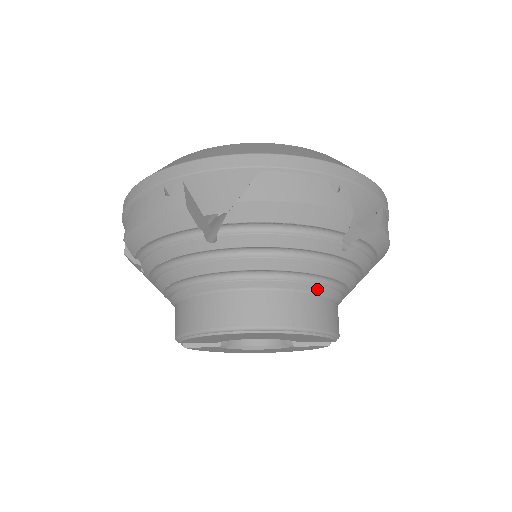
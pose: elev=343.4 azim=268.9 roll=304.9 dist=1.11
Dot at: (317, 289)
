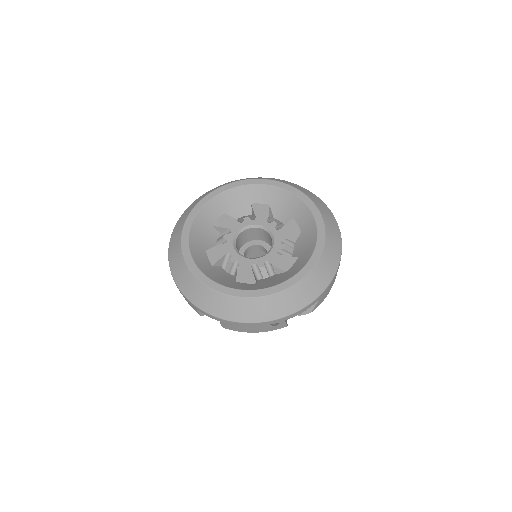
Dot at: occluded
